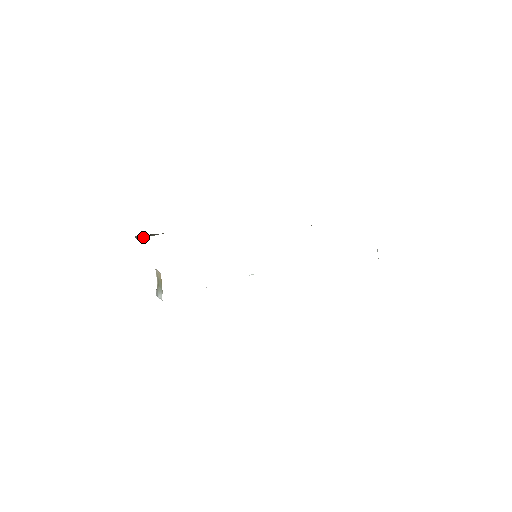
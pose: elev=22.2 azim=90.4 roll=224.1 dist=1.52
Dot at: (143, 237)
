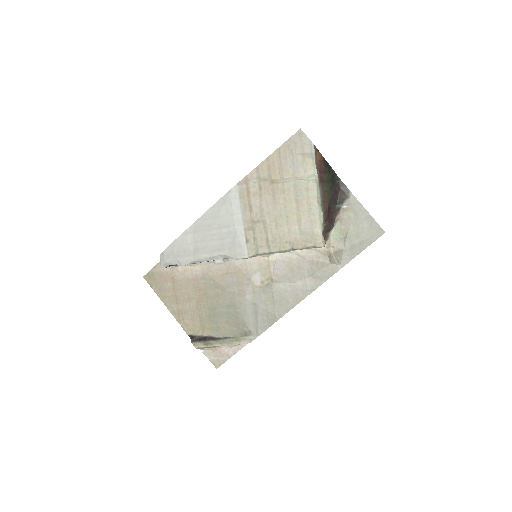
Dot at: (198, 343)
